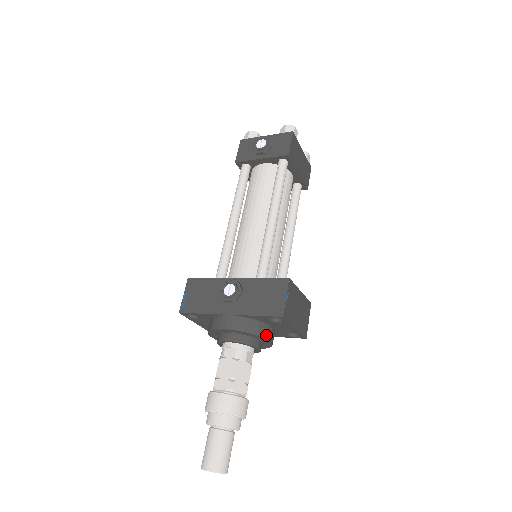
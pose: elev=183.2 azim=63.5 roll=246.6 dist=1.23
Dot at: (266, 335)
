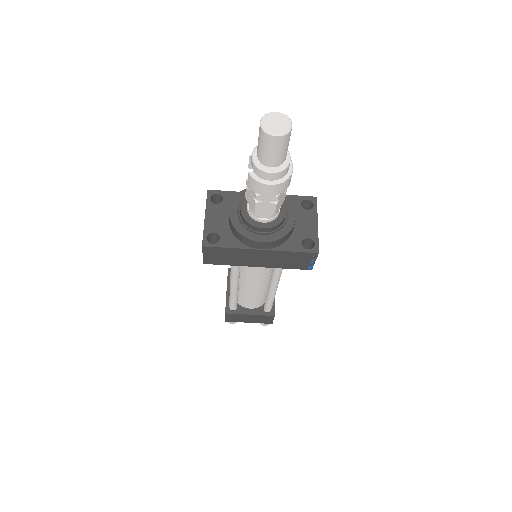
Dot at: (294, 210)
